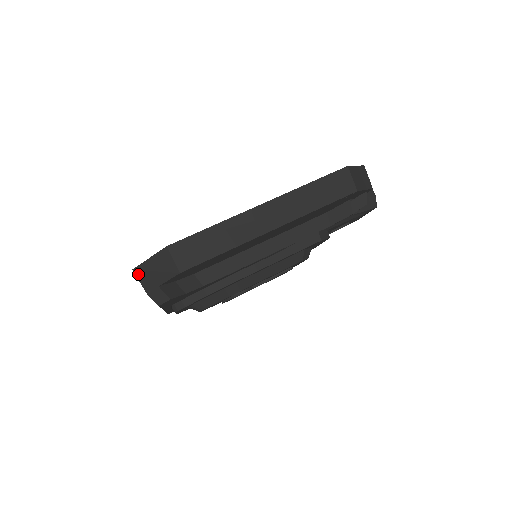
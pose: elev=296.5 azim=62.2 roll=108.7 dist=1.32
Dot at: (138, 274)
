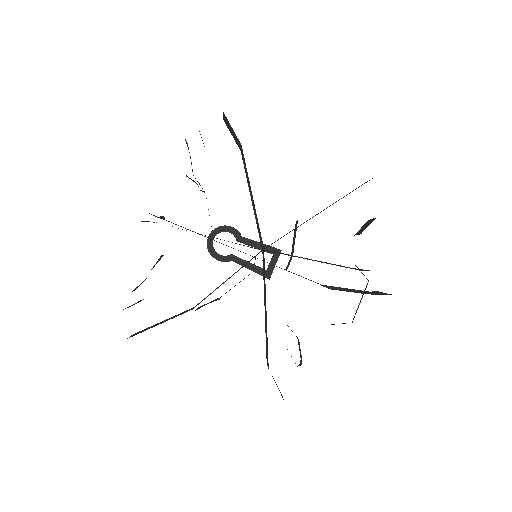
Dot at: occluded
